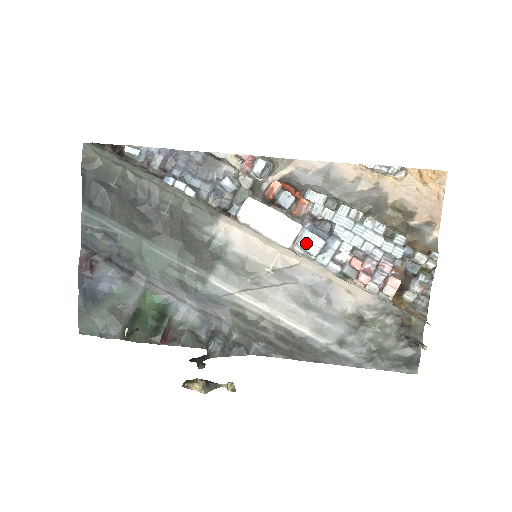
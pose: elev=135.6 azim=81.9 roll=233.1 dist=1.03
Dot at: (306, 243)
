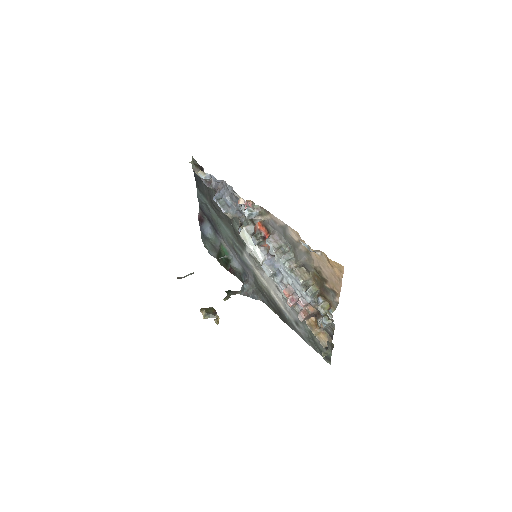
Dot at: (264, 268)
